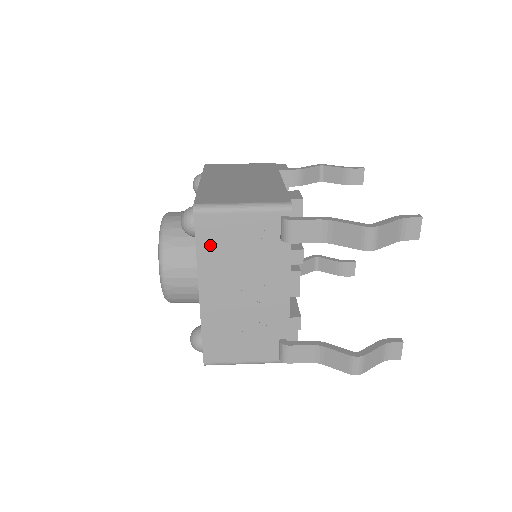
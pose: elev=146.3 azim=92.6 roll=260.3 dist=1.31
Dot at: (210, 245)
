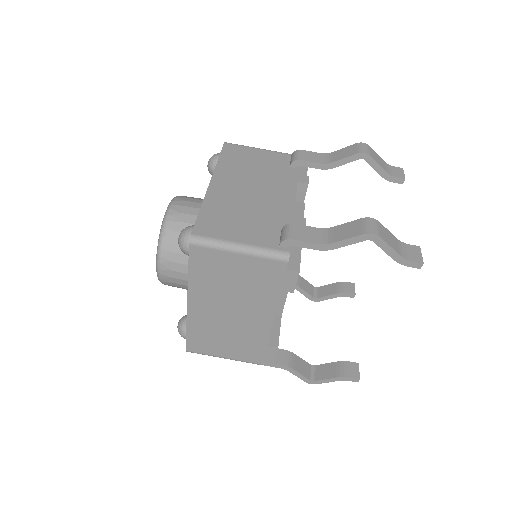
Dot at: occluded
